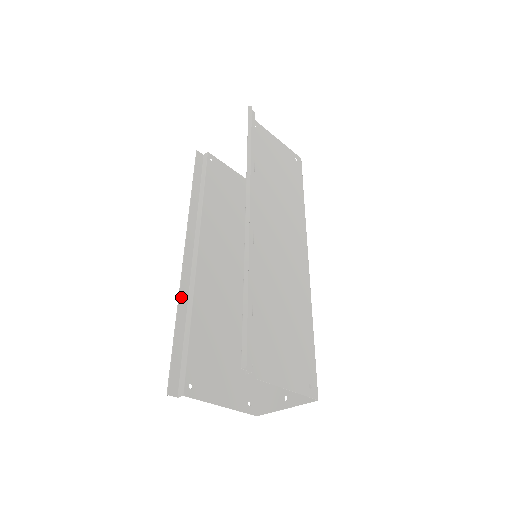
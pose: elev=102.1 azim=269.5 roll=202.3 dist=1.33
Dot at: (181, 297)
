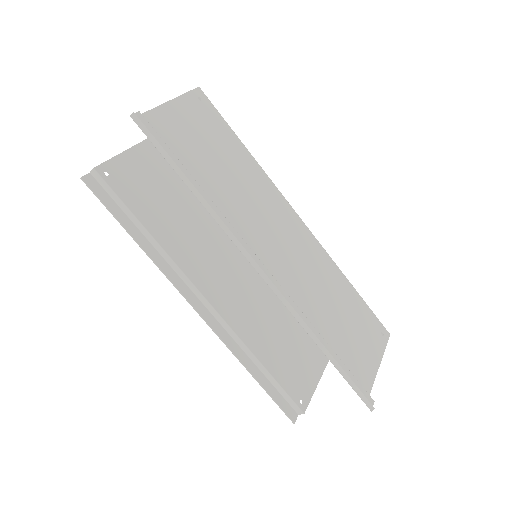
Dot at: (234, 351)
